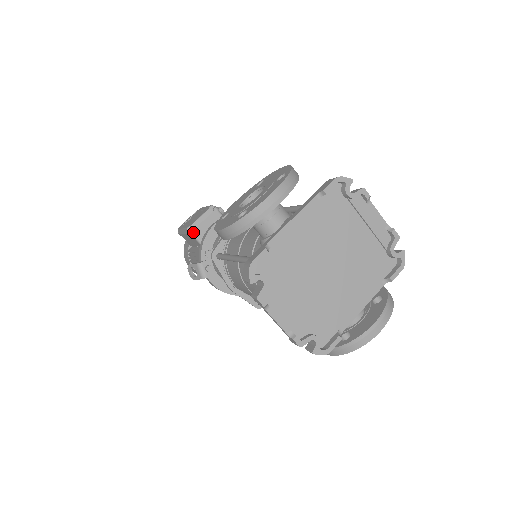
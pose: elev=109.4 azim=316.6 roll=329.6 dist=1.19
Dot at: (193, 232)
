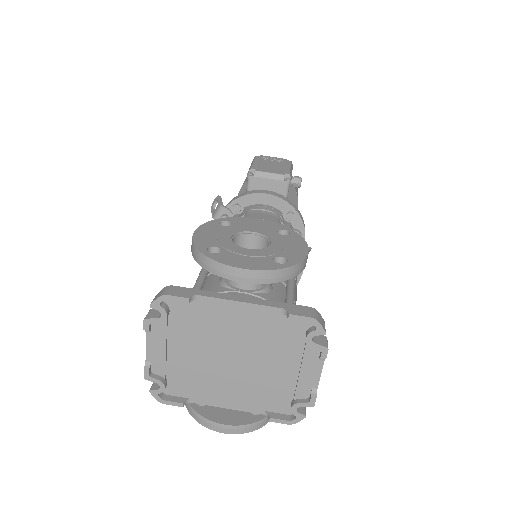
Dot at: (250, 177)
